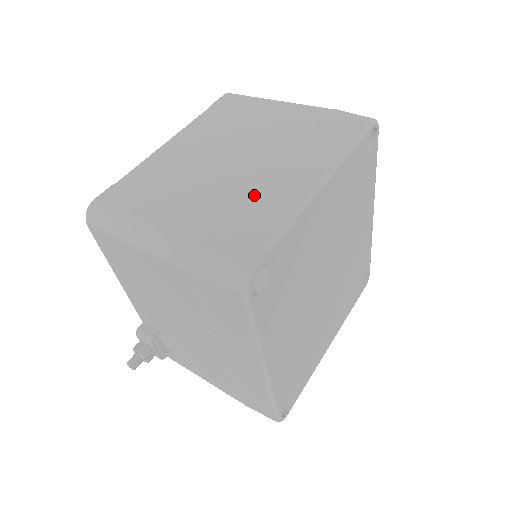
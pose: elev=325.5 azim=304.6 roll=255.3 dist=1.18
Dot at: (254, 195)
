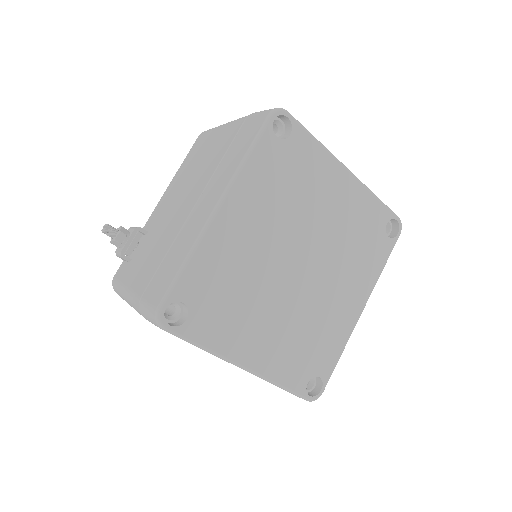
Dot at: occluded
